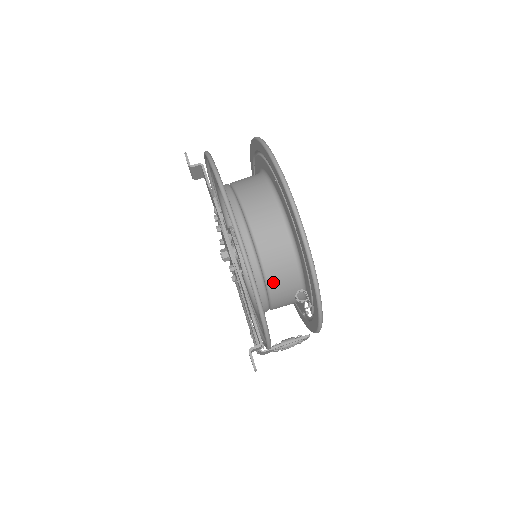
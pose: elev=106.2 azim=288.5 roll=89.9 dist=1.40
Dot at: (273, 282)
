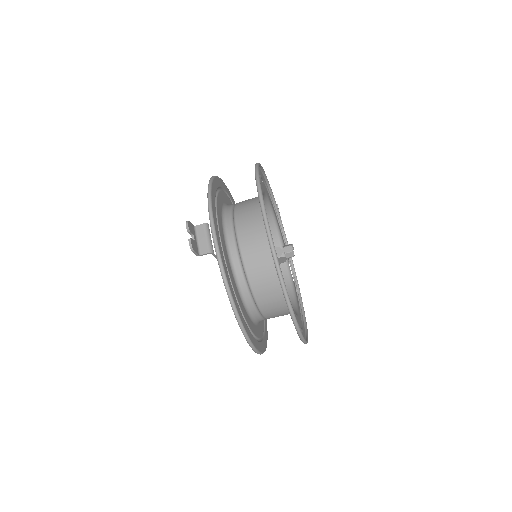
Dot at: occluded
